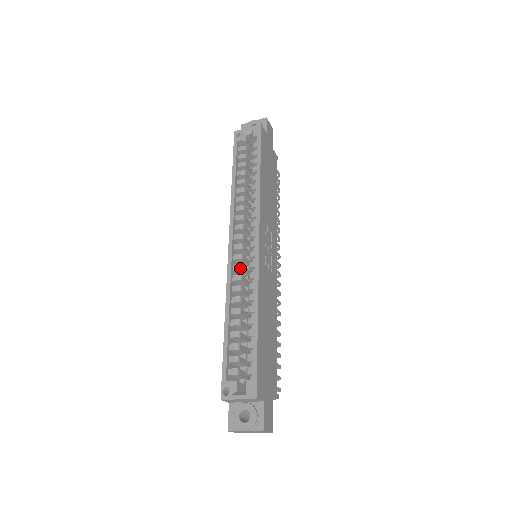
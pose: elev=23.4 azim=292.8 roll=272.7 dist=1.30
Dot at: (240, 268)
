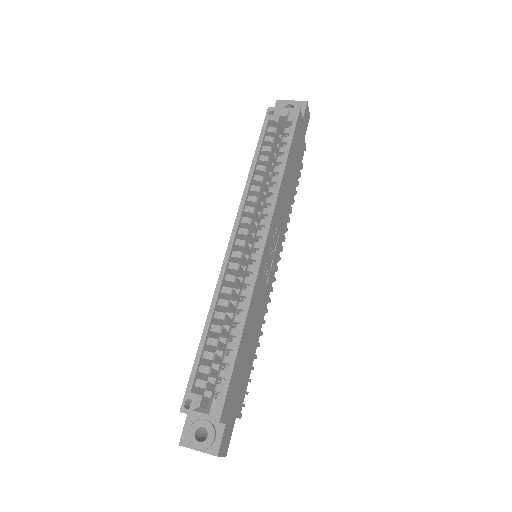
Dot at: (236, 268)
